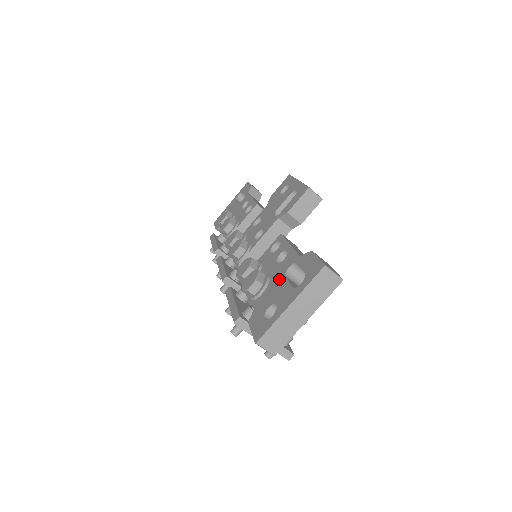
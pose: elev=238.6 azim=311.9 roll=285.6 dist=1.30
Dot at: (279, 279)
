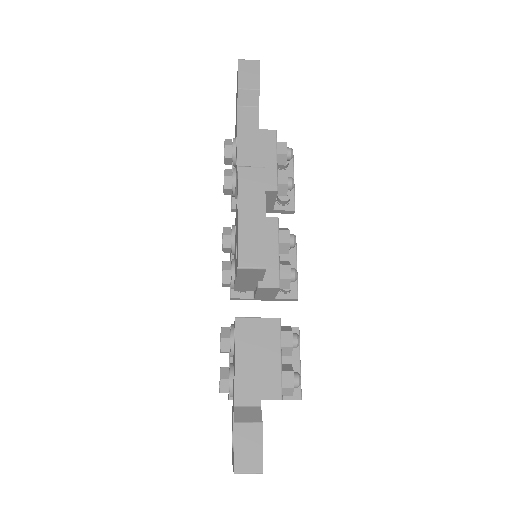
Dot at: (233, 406)
